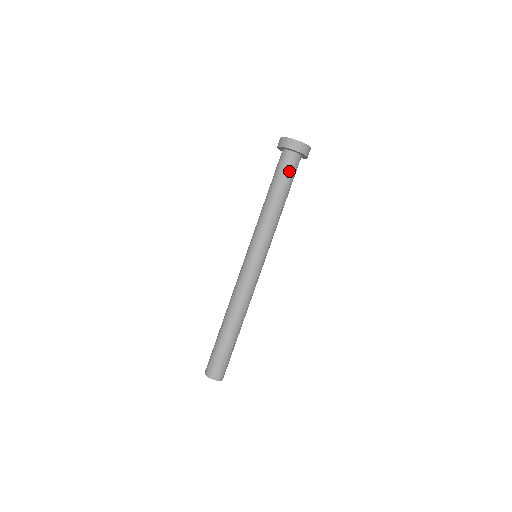
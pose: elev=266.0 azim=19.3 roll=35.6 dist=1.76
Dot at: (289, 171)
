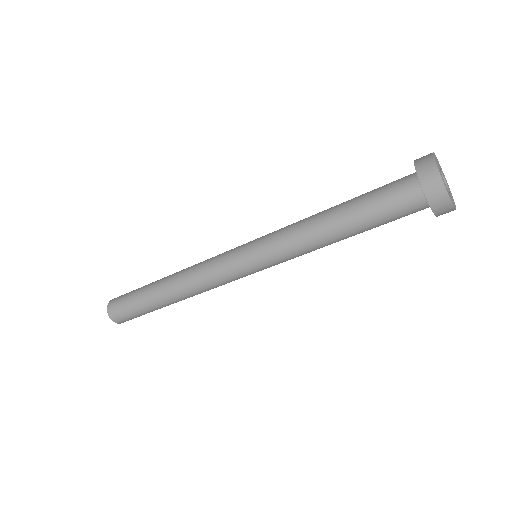
Dot at: occluded
